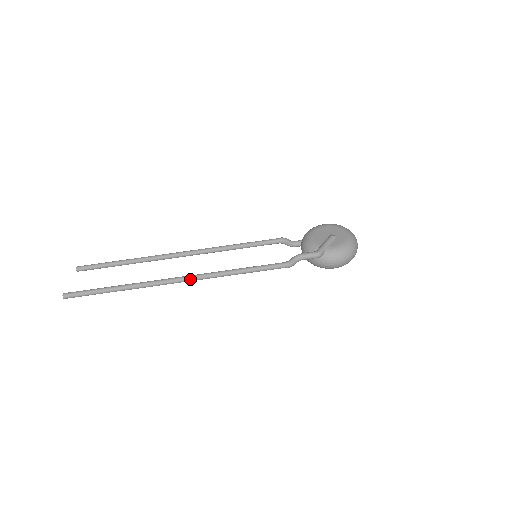
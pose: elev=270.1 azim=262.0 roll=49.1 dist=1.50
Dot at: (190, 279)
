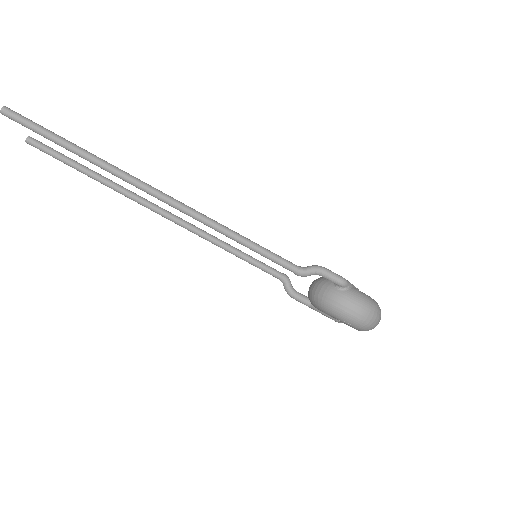
Dot at: (176, 202)
